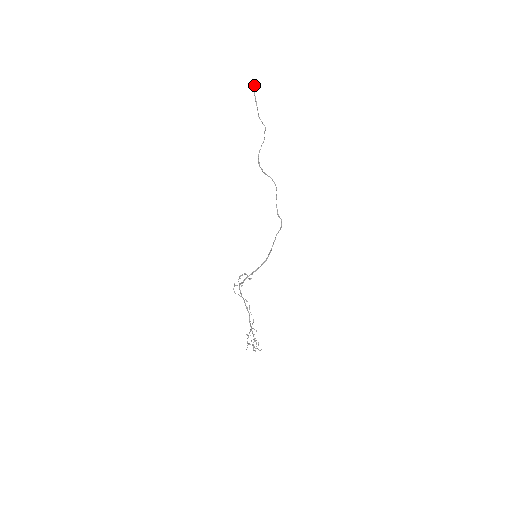
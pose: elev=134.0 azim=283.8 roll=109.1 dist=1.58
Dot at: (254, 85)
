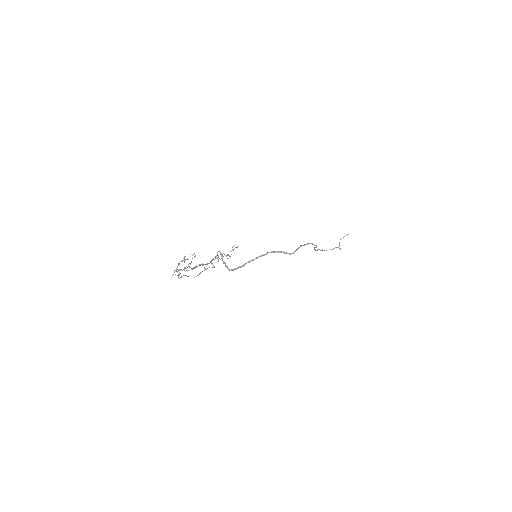
Dot at: occluded
